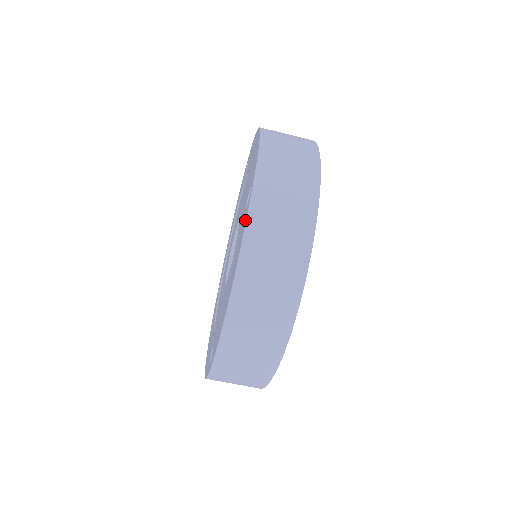
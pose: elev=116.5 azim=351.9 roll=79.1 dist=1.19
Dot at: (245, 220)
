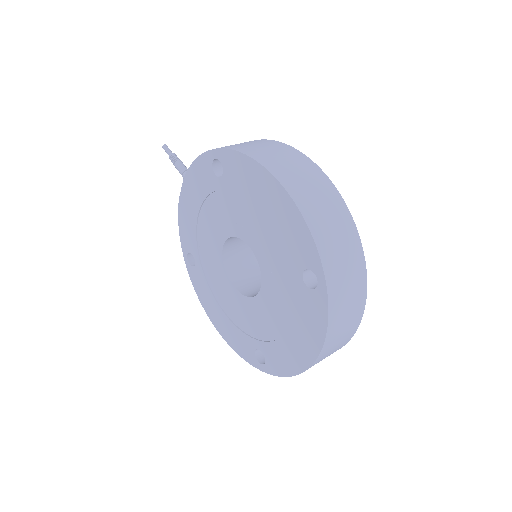
Dot at: (323, 310)
